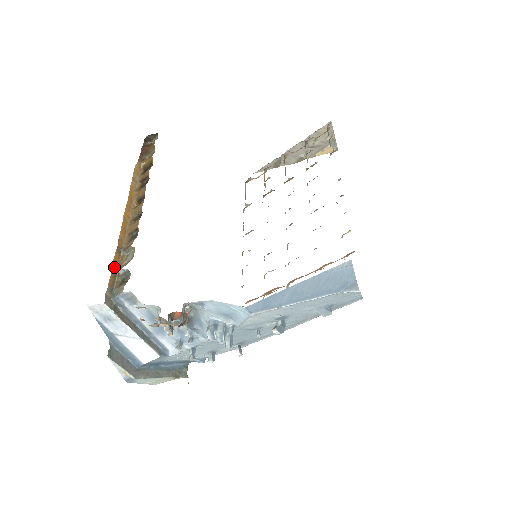
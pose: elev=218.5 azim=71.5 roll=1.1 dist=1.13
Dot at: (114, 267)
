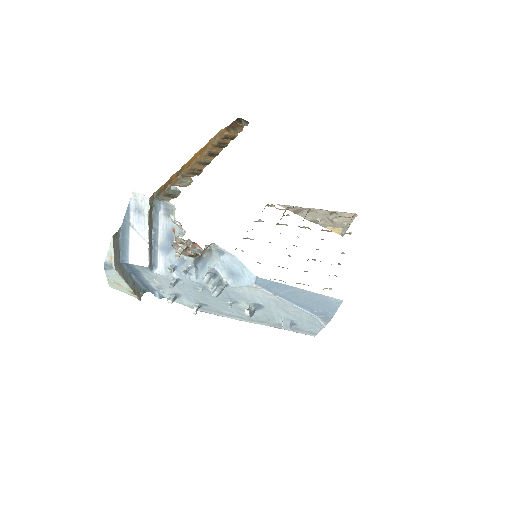
Dot at: (169, 181)
